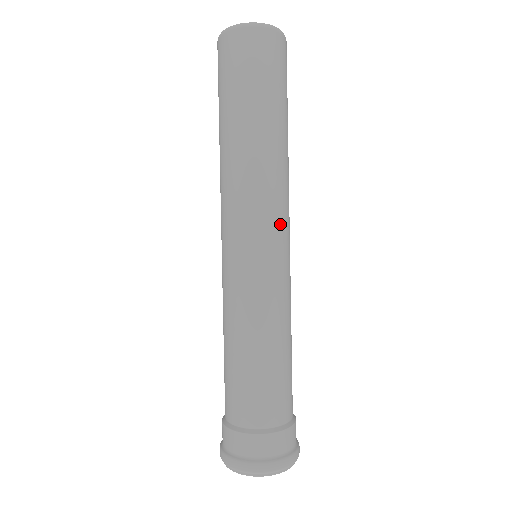
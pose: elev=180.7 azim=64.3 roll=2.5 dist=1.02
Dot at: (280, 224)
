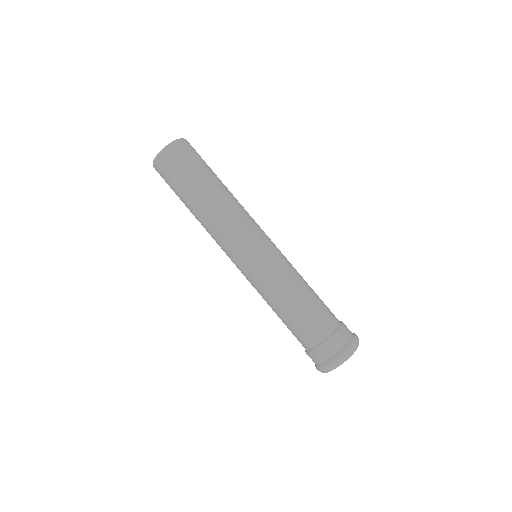
Dot at: (254, 230)
